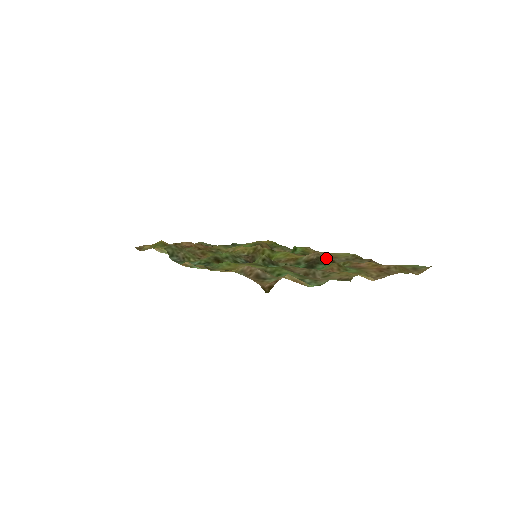
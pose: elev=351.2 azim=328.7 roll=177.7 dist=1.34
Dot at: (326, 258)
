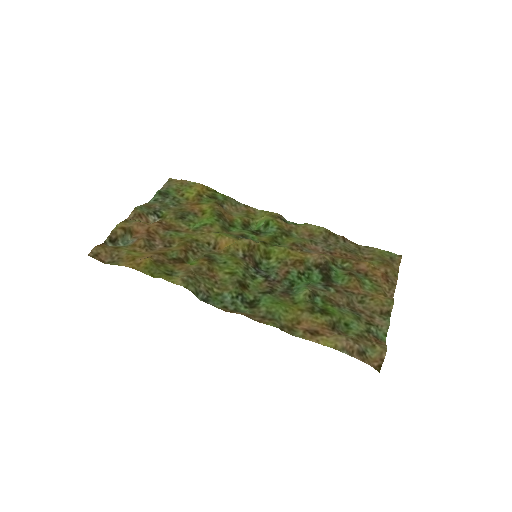
Dot at: (329, 259)
